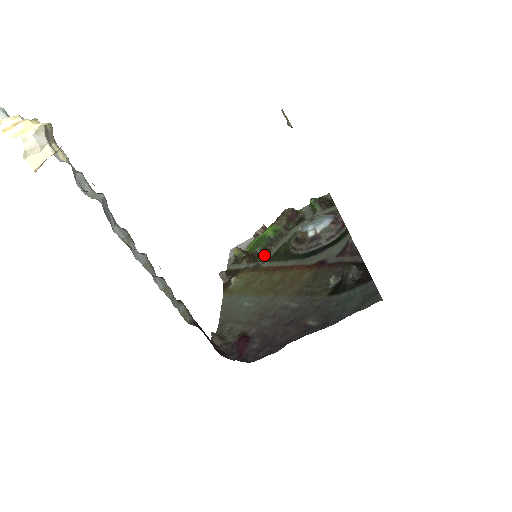
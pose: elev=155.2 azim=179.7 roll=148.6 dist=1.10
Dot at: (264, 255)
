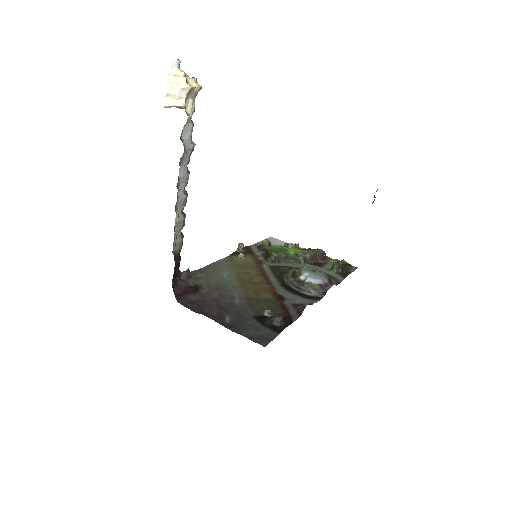
Dot at: (273, 260)
